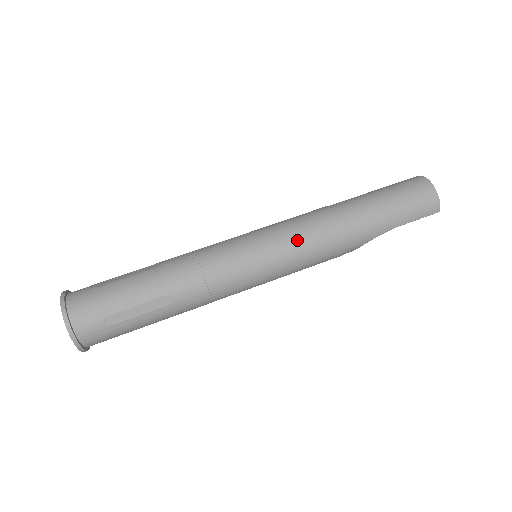
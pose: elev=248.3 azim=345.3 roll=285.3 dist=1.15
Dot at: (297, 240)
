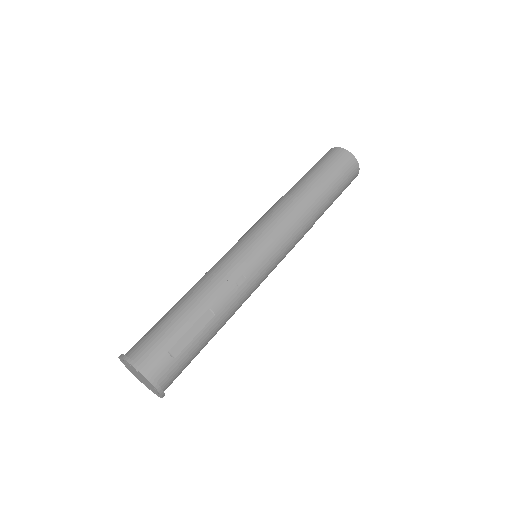
Dot at: (292, 248)
